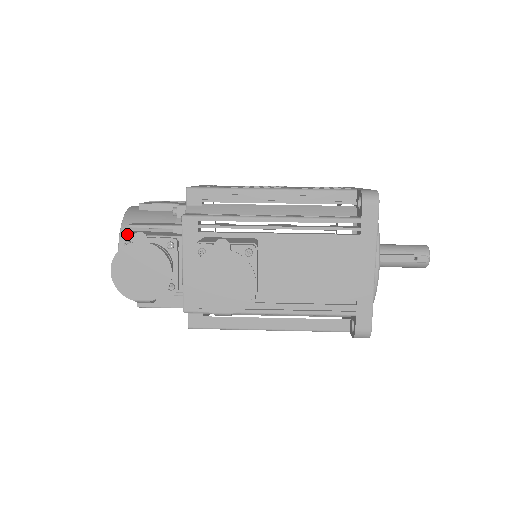
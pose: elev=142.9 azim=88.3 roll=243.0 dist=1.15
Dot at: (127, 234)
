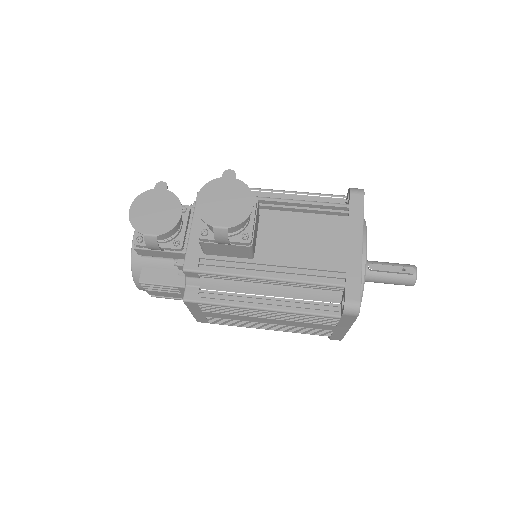
Dot at: occluded
